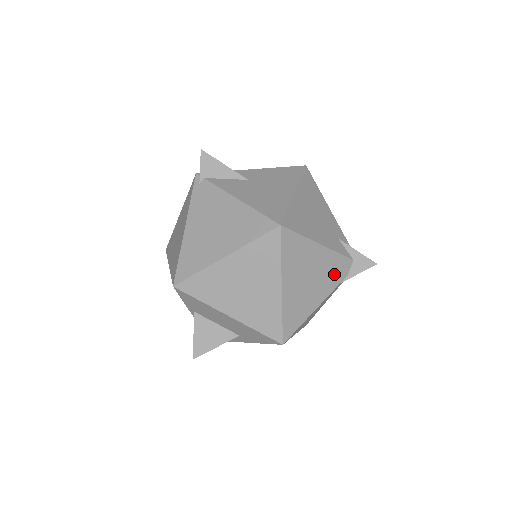
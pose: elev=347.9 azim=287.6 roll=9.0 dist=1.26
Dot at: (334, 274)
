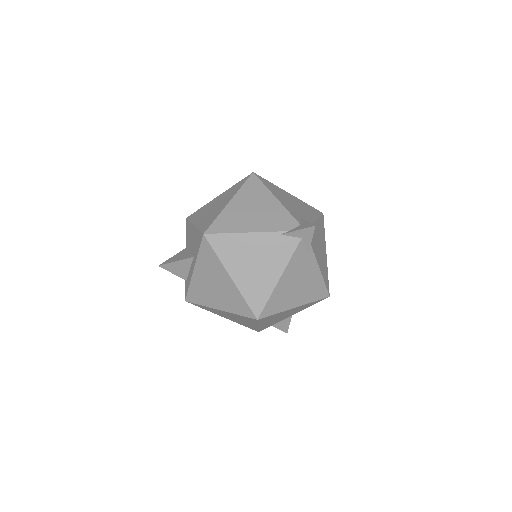
Dot at: (277, 222)
